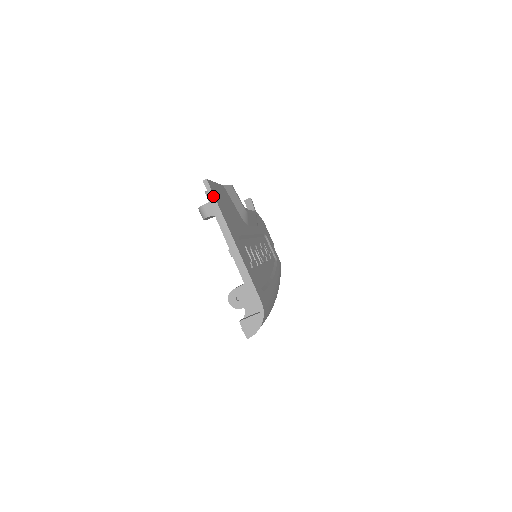
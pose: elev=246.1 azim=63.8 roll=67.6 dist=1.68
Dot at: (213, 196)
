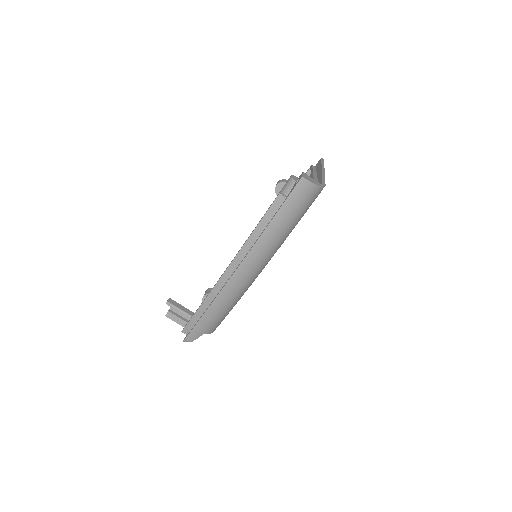
Dot at: (323, 162)
